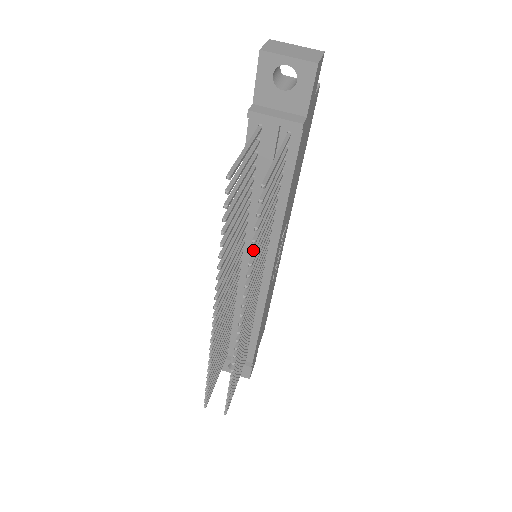
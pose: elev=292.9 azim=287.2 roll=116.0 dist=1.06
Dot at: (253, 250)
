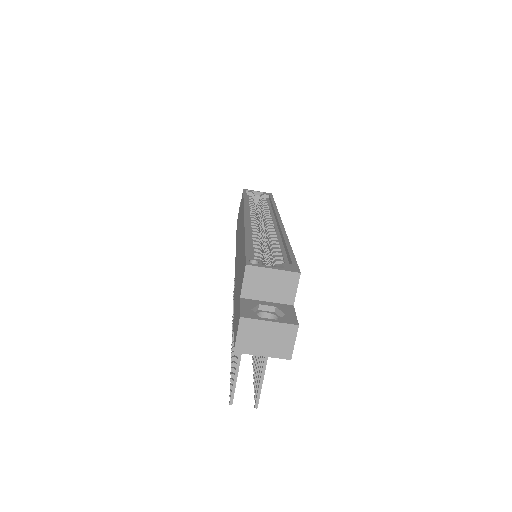
Dot at: occluded
